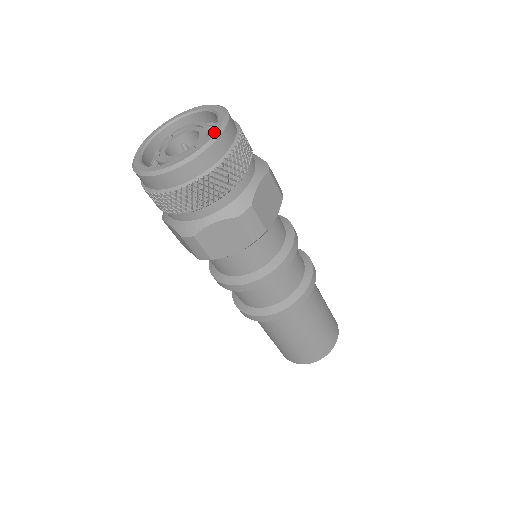
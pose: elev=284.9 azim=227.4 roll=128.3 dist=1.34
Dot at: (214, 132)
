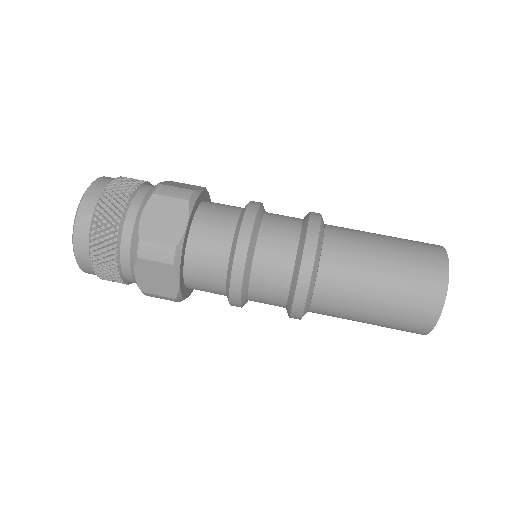
Dot at: (77, 211)
